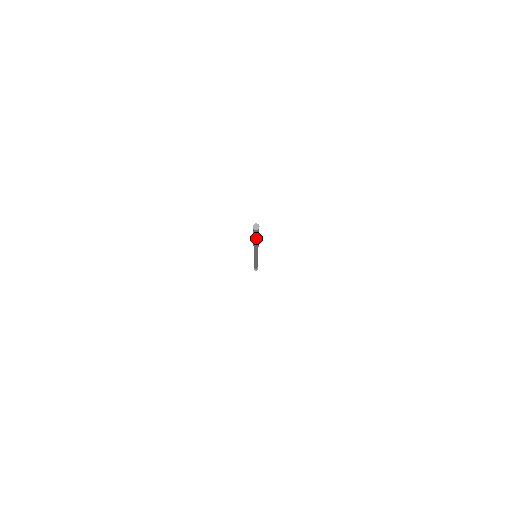
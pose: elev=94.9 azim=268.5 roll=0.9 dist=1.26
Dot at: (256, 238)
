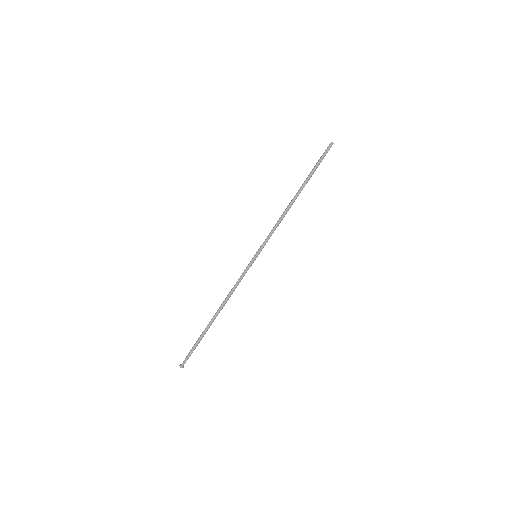
Dot at: (316, 166)
